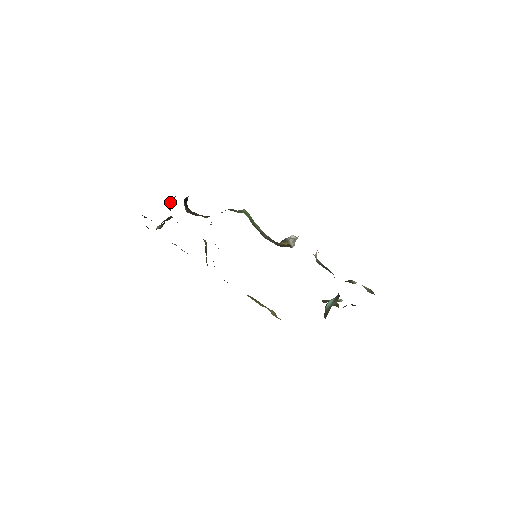
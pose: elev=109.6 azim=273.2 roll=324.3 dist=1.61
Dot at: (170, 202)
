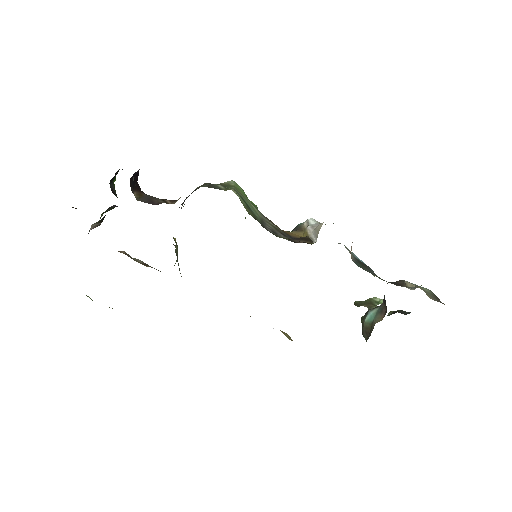
Dot at: (112, 179)
